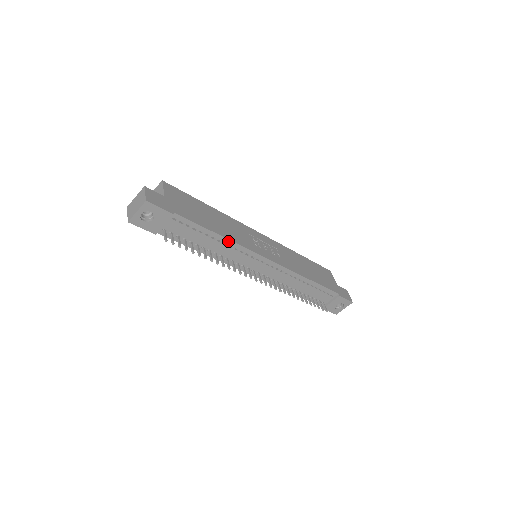
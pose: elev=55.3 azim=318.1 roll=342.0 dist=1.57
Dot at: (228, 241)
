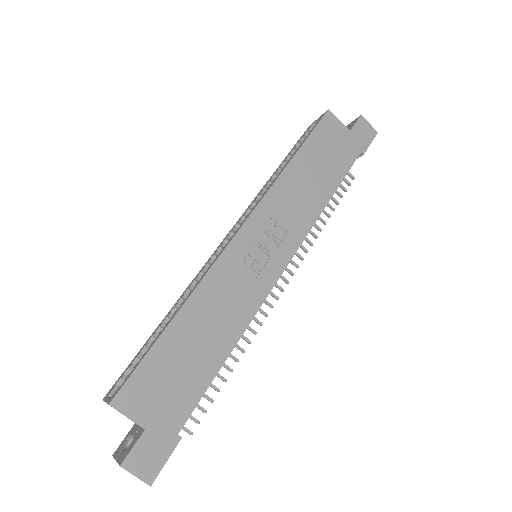
Dot at: (239, 337)
